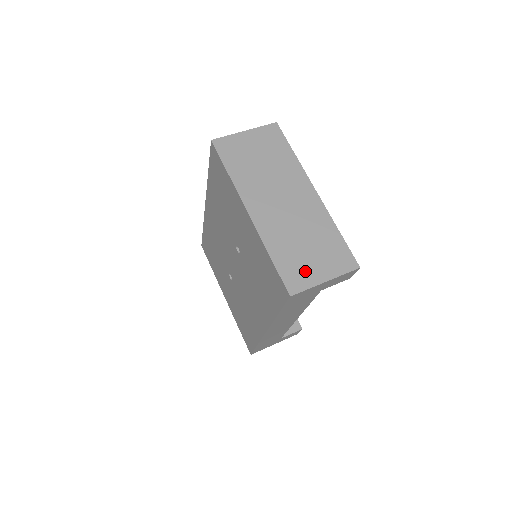
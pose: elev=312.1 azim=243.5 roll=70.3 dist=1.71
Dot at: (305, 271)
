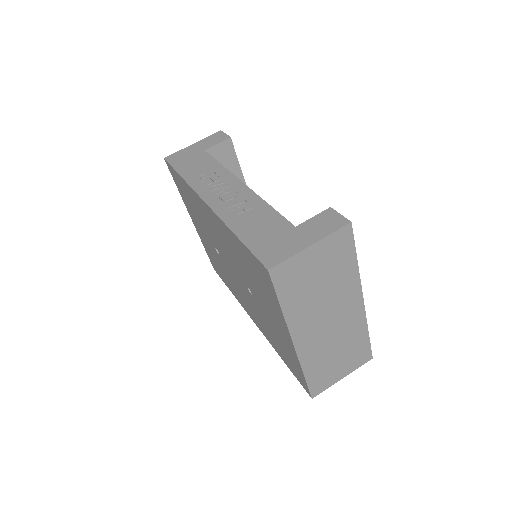
Dot at: (329, 377)
